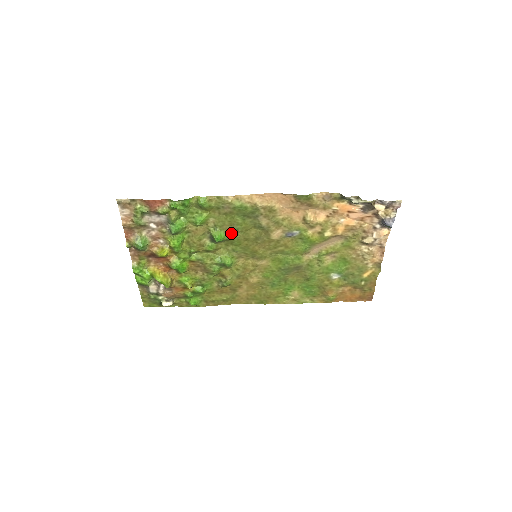
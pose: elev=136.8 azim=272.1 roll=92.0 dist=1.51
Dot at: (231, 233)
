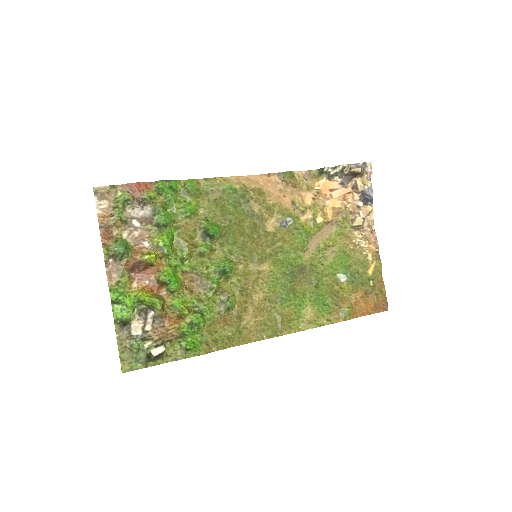
Dot at: (224, 226)
